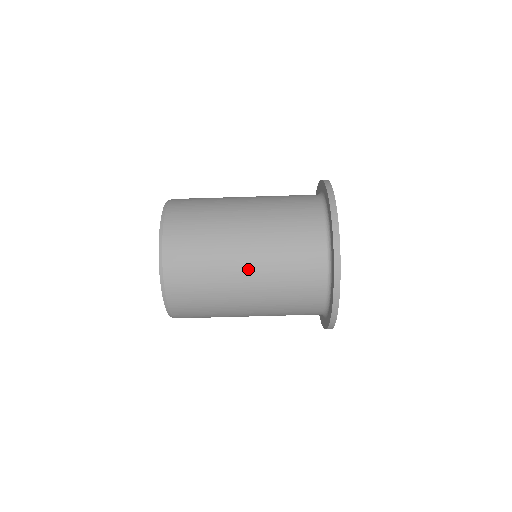
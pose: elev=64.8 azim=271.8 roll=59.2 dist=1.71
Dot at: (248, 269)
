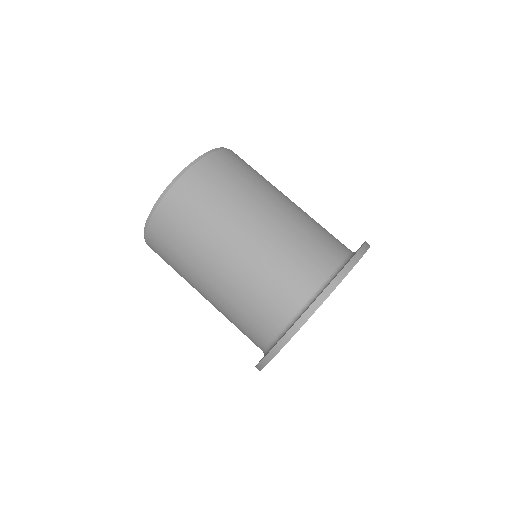
Dot at: (262, 222)
